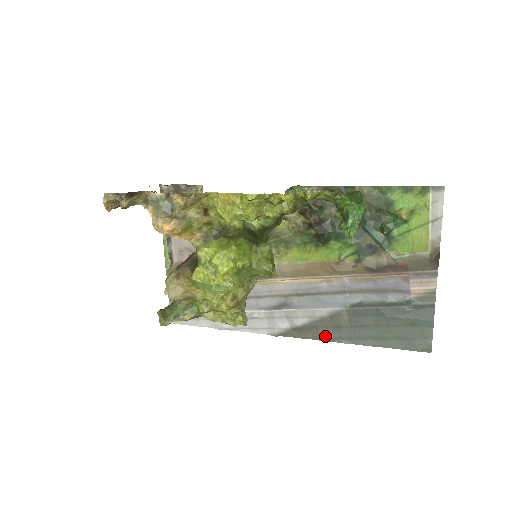
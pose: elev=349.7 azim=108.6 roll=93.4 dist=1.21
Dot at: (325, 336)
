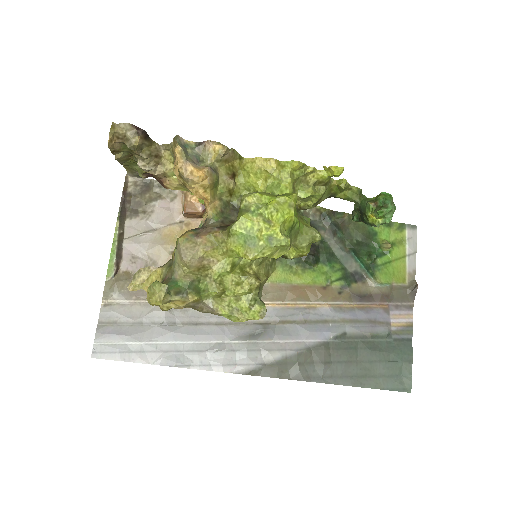
Dot at: (304, 374)
